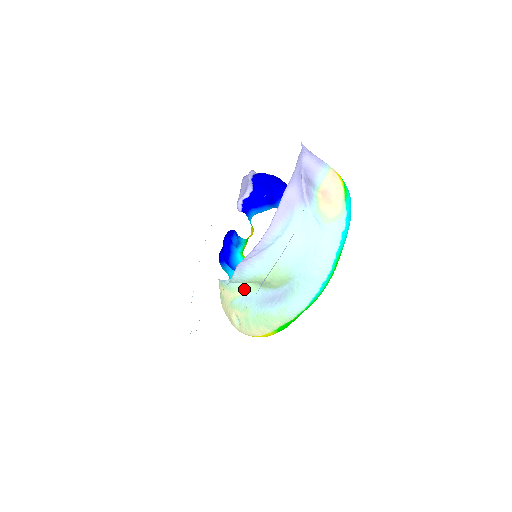
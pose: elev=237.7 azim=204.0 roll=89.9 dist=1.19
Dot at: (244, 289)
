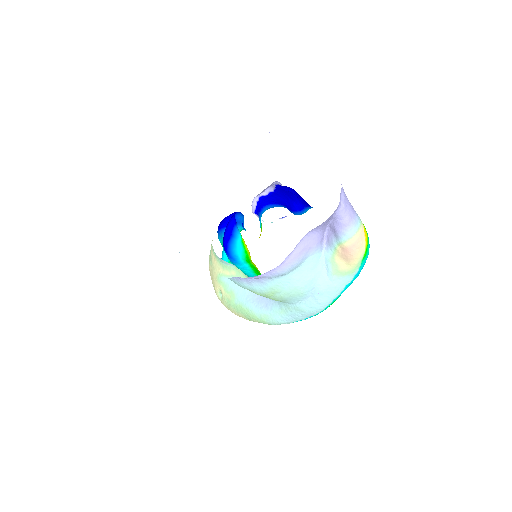
Dot at: (235, 273)
